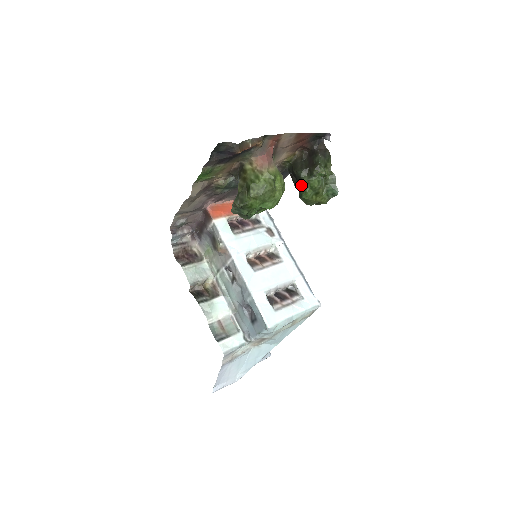
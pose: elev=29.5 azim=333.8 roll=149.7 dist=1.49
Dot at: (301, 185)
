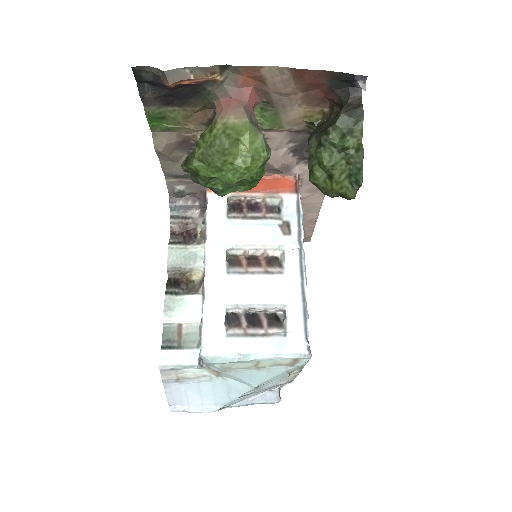
Dot at: occluded
